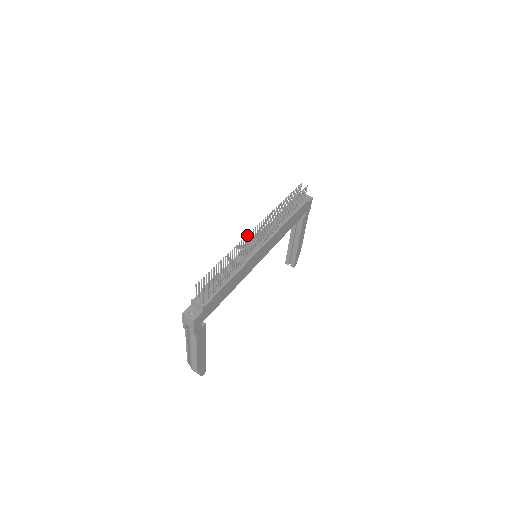
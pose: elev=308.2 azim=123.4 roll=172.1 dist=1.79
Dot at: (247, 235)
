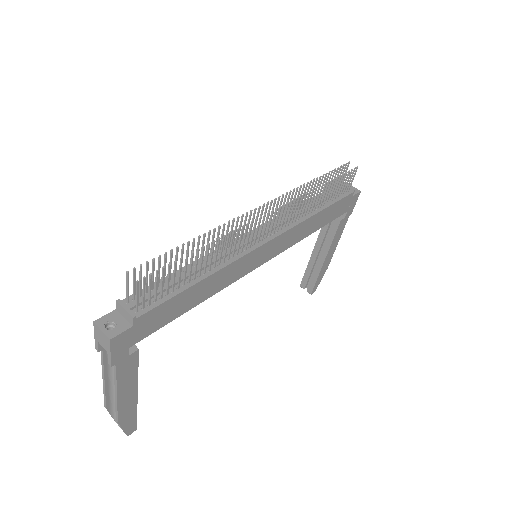
Dot at: (246, 213)
